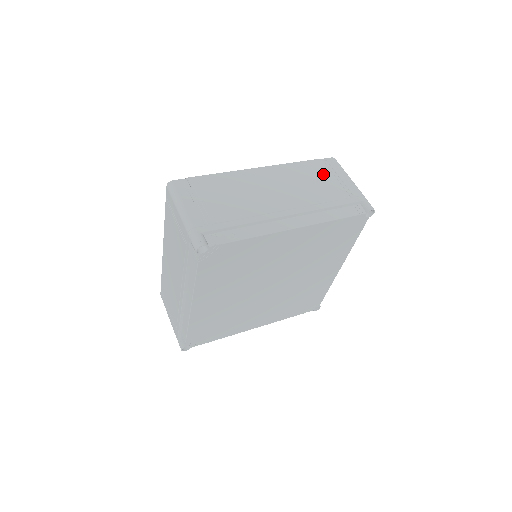
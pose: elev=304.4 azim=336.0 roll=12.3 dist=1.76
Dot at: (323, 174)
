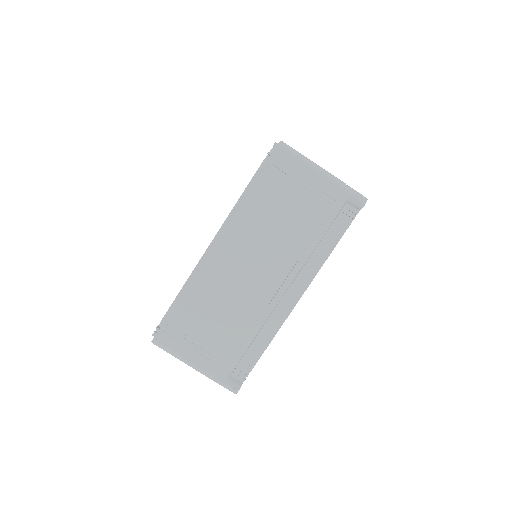
Dot at: (284, 191)
